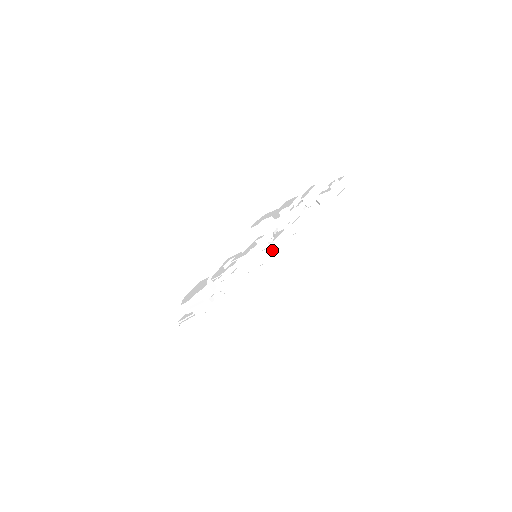
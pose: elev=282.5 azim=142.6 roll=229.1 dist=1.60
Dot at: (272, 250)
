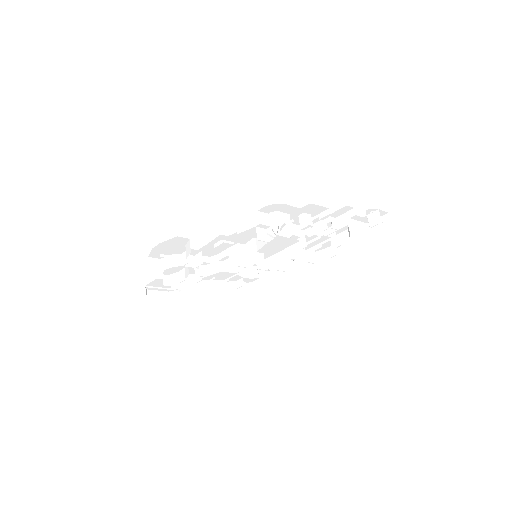
Dot at: (276, 259)
